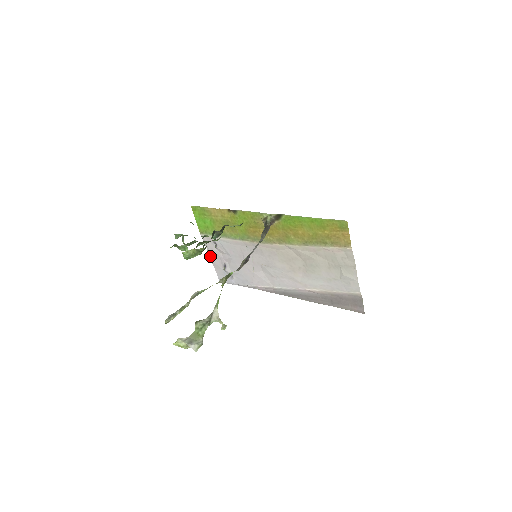
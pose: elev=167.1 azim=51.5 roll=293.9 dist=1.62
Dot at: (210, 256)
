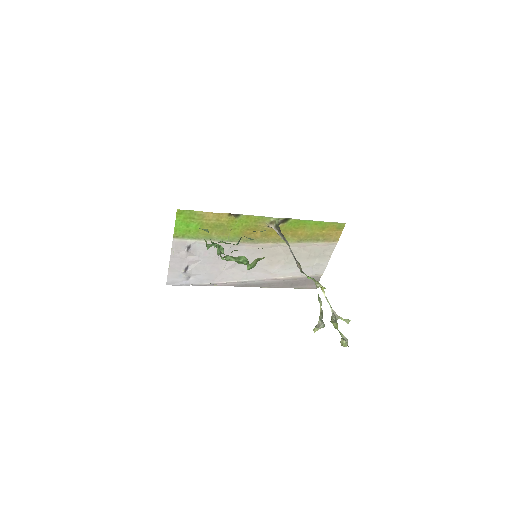
Dot at: (170, 260)
